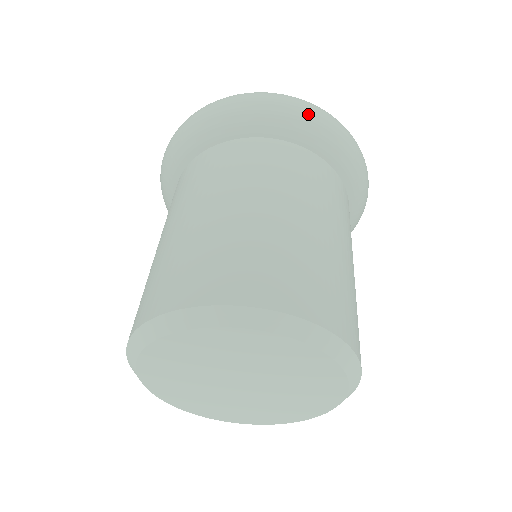
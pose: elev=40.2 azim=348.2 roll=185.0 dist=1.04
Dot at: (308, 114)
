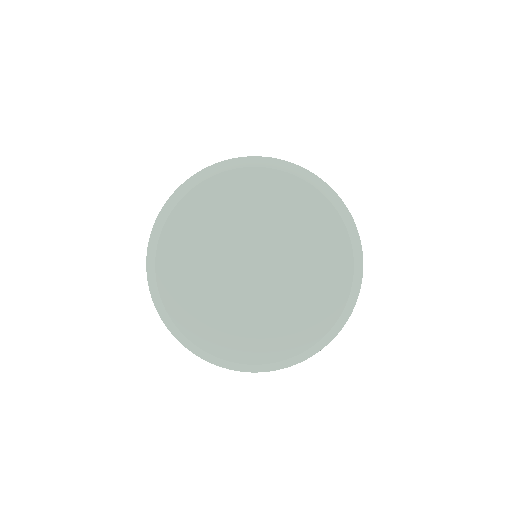
Dot at: occluded
